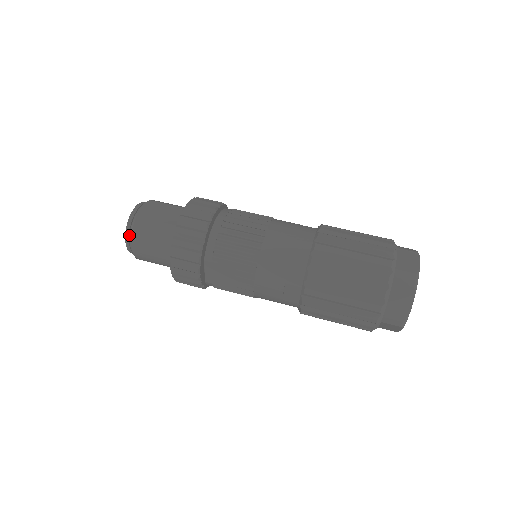
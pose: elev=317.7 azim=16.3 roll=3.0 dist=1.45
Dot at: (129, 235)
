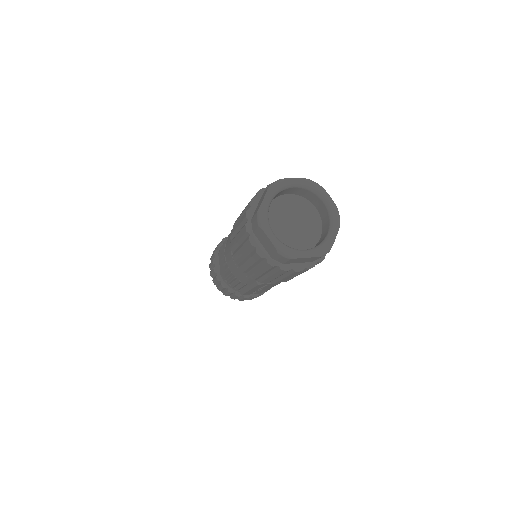
Dot at: occluded
